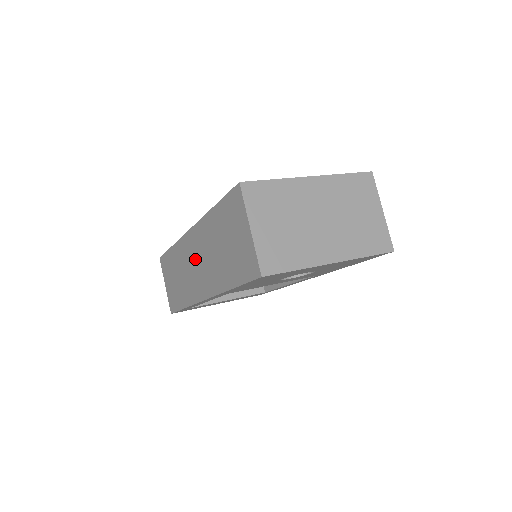
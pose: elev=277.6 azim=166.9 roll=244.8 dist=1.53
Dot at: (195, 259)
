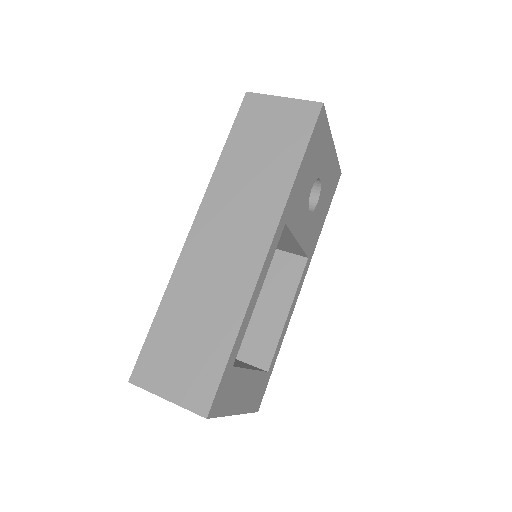
Dot at: (222, 236)
